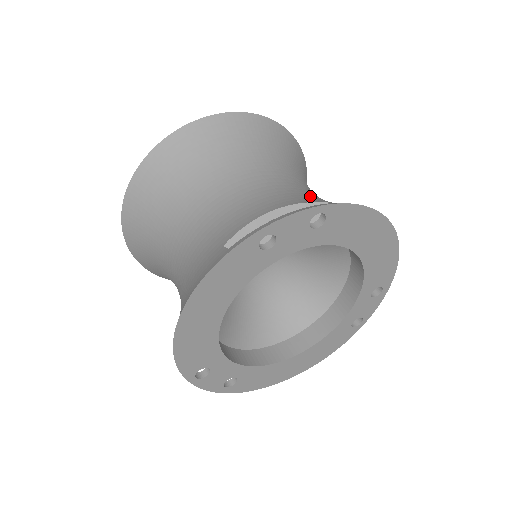
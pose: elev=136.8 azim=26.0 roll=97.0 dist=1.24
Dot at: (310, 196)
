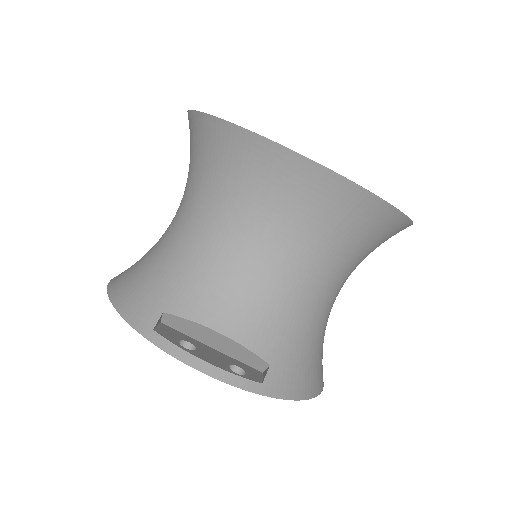
Dot at: (287, 329)
